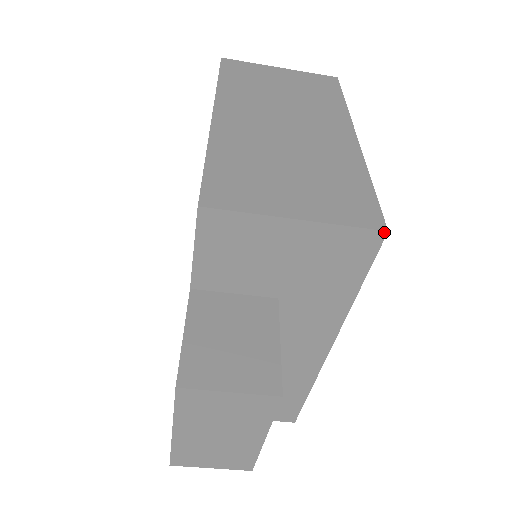
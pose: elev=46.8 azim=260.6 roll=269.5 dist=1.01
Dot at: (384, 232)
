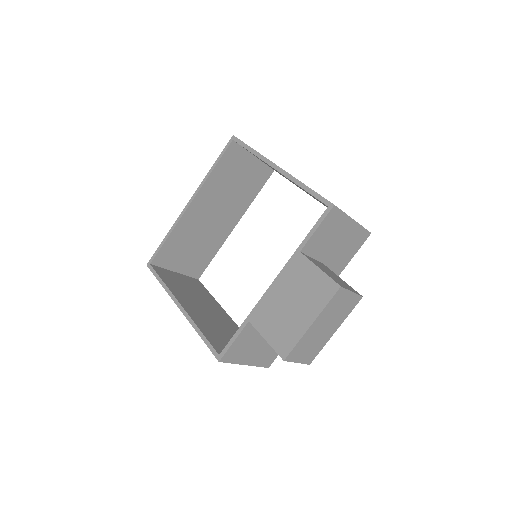
Dot at: (370, 233)
